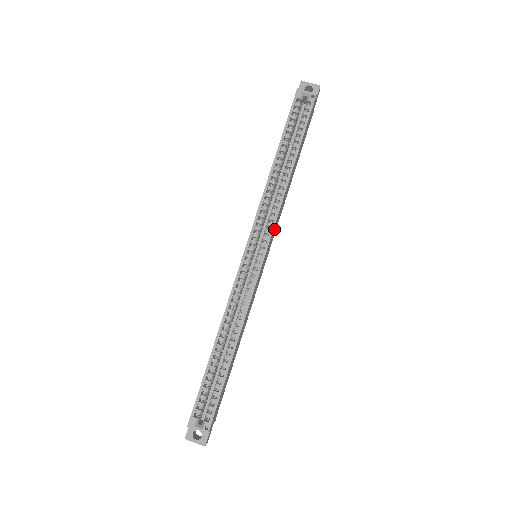
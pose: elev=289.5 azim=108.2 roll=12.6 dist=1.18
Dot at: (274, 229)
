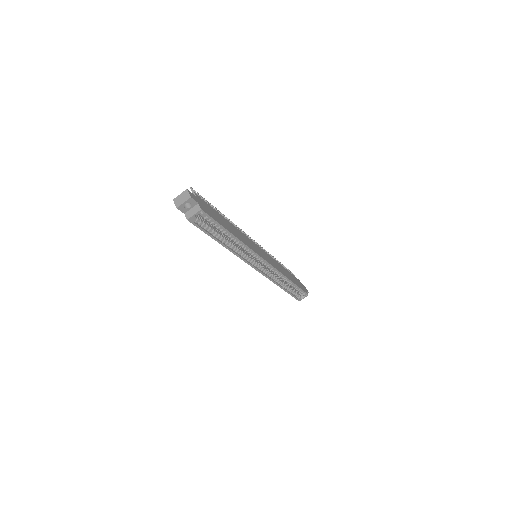
Dot at: (254, 249)
